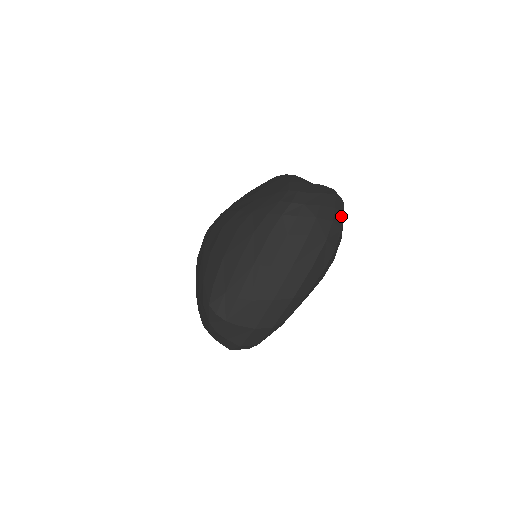
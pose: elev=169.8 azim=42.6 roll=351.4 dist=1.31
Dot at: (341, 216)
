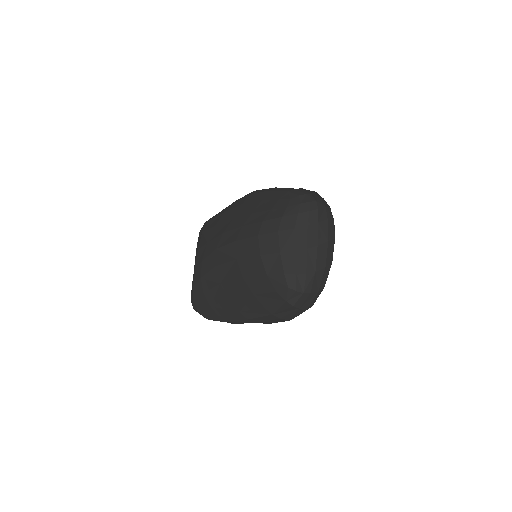
Dot at: occluded
